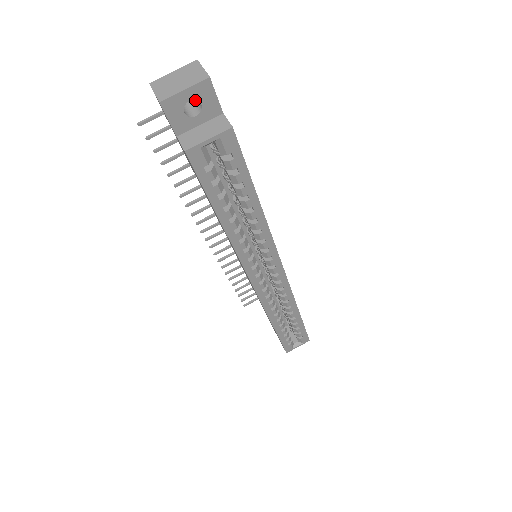
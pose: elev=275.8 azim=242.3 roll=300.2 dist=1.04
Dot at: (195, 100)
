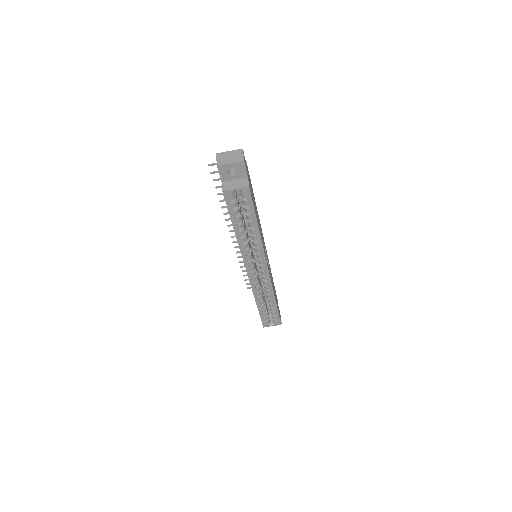
Dot at: occluded
